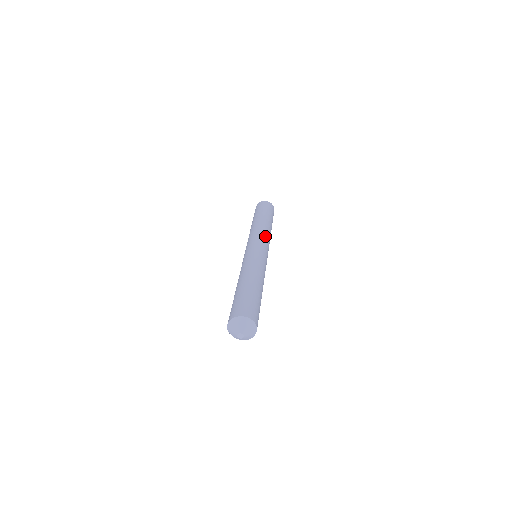
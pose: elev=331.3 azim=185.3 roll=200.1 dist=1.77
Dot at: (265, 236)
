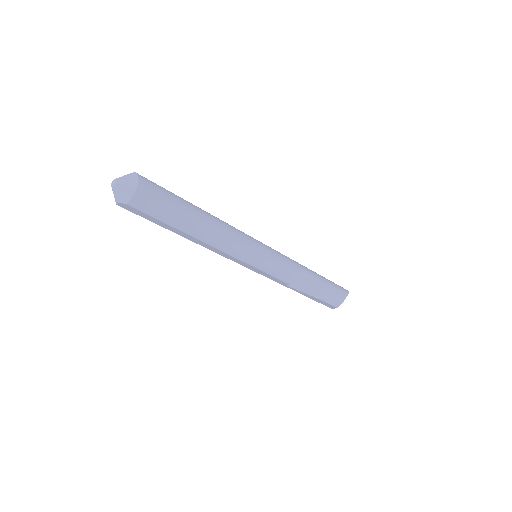
Dot at: occluded
